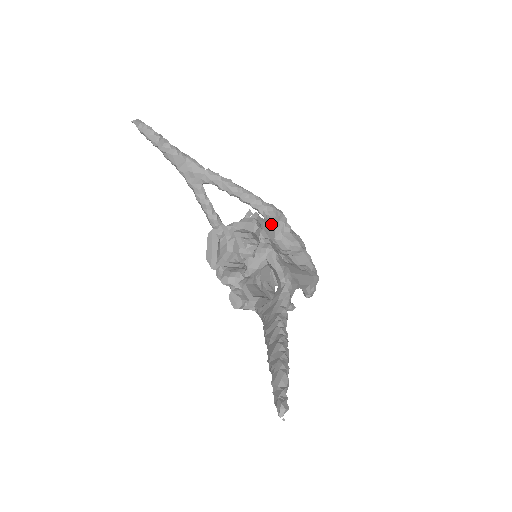
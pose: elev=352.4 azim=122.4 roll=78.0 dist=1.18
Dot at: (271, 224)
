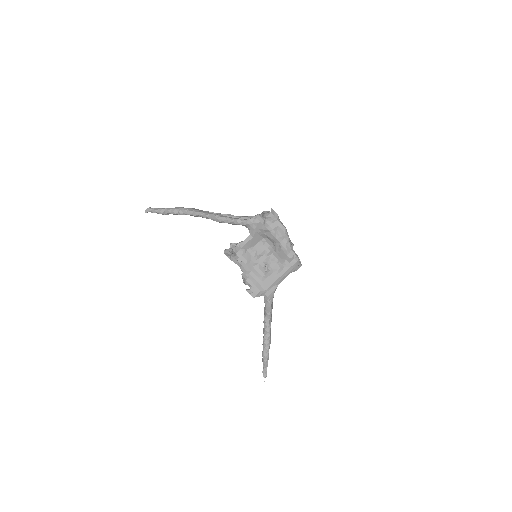
Dot at: (253, 237)
